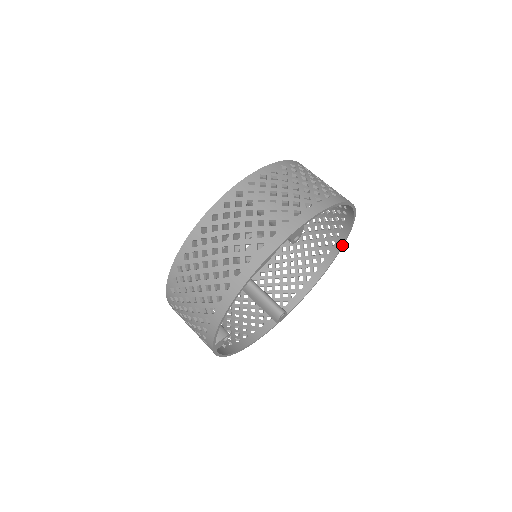
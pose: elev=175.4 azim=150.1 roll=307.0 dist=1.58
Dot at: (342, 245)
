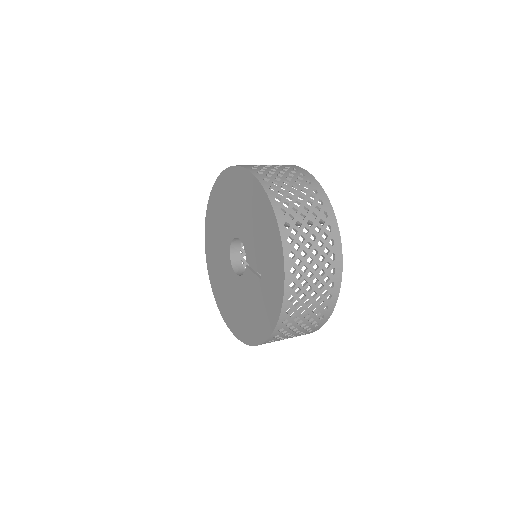
Dot at: occluded
